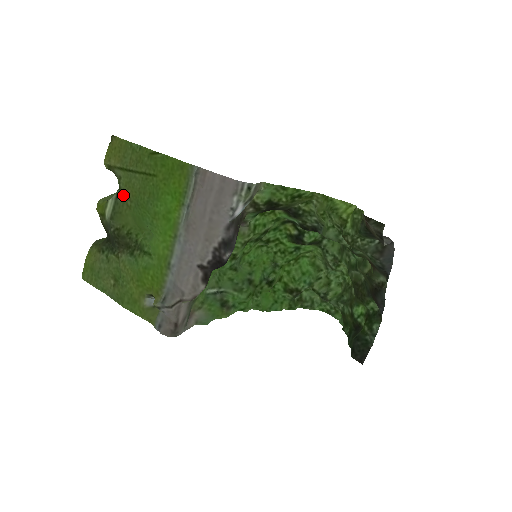
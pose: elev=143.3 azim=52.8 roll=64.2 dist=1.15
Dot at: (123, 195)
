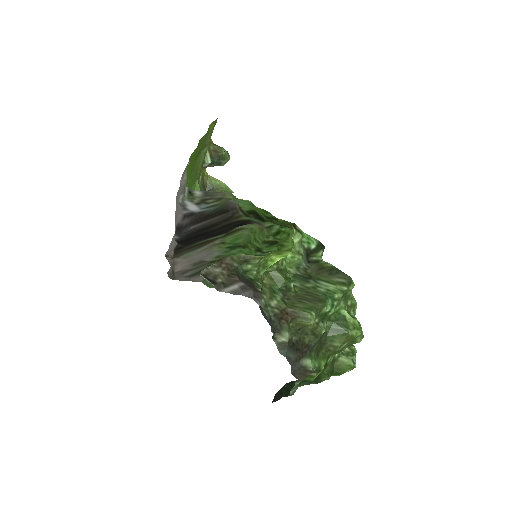
Dot at: (201, 166)
